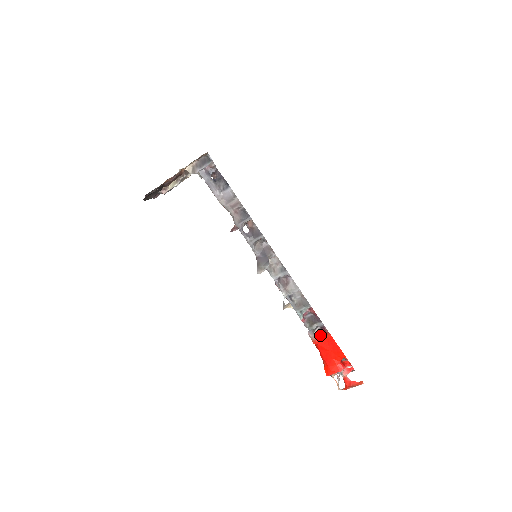
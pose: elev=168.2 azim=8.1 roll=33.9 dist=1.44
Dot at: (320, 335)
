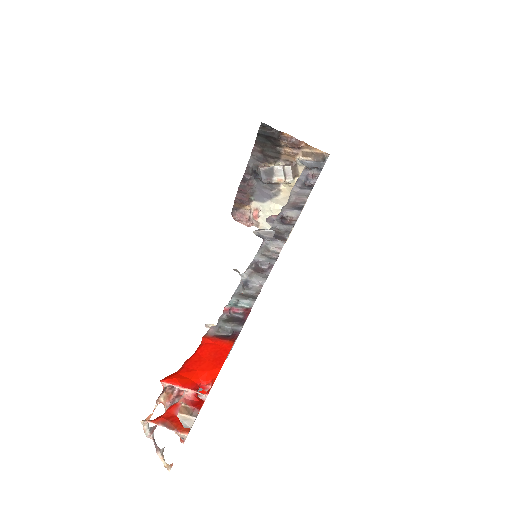
Dot at: (221, 337)
